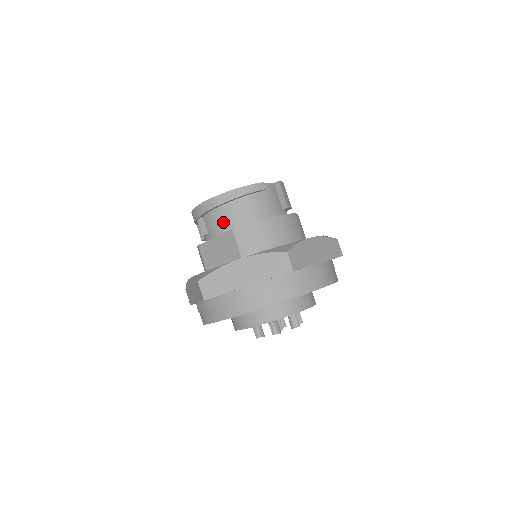
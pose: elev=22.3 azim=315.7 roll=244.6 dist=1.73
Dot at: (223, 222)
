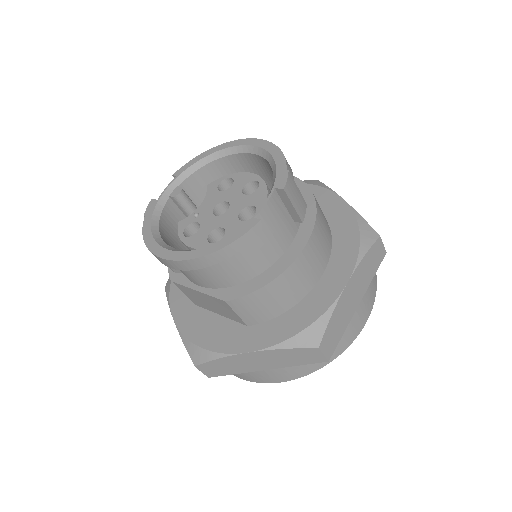
Dot at: (205, 279)
